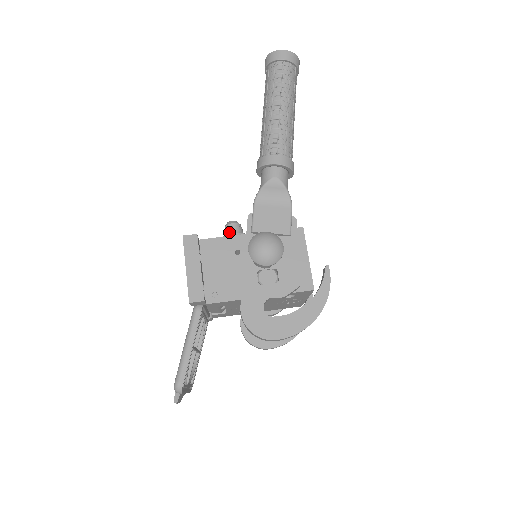
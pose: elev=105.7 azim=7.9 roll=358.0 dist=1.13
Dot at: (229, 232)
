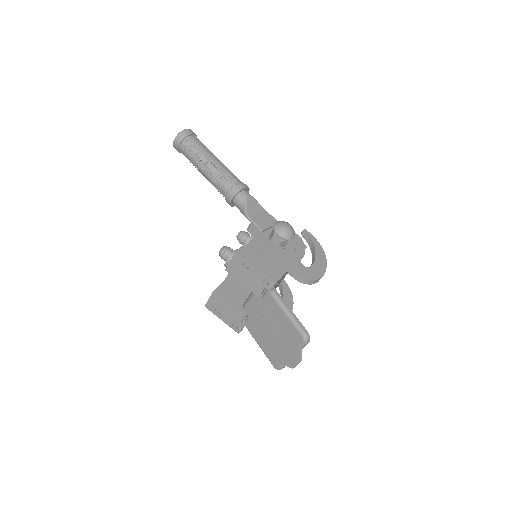
Dot at: (229, 253)
